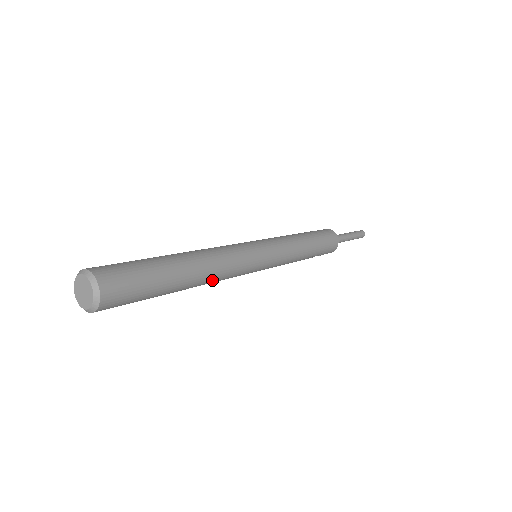
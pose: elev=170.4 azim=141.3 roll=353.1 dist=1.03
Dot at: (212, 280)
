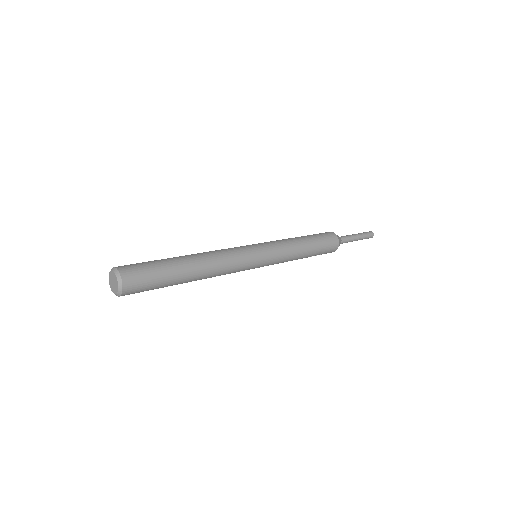
Dot at: (214, 270)
